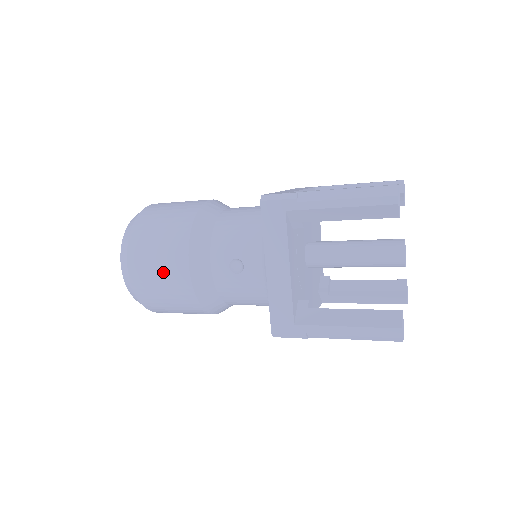
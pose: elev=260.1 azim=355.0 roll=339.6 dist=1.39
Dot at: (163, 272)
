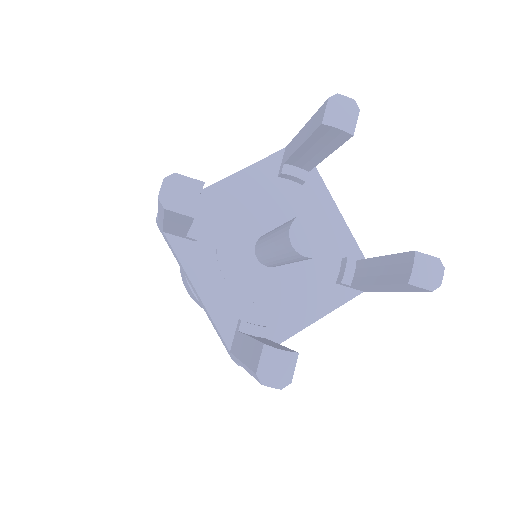
Dot at: (190, 293)
